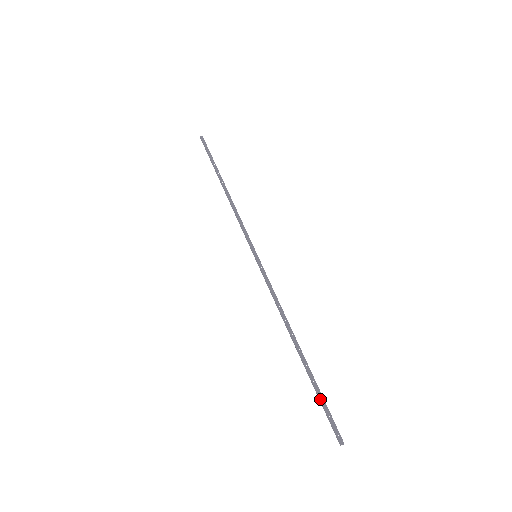
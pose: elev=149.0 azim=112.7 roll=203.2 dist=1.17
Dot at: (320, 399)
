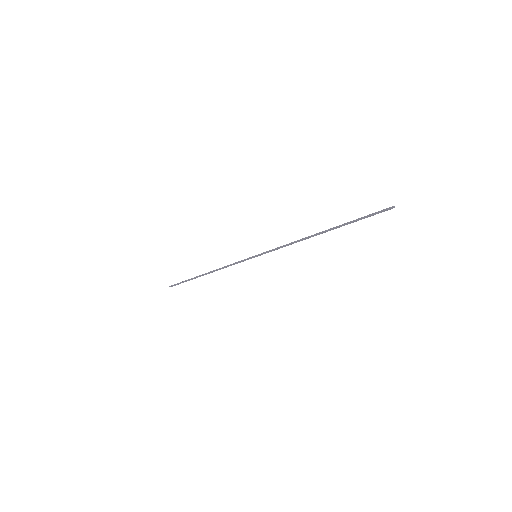
Dot at: (359, 218)
